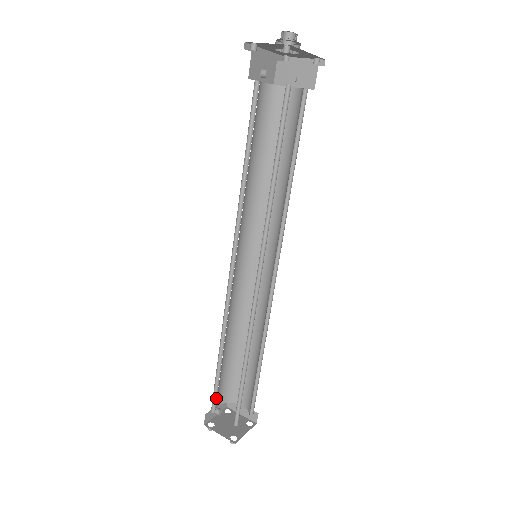
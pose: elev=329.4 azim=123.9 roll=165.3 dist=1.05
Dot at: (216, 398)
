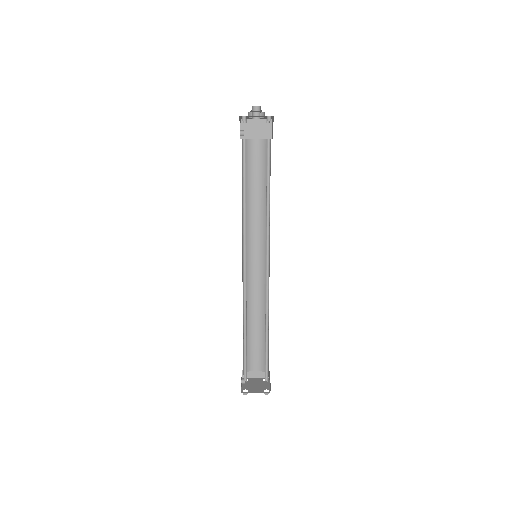
Dot at: (245, 369)
